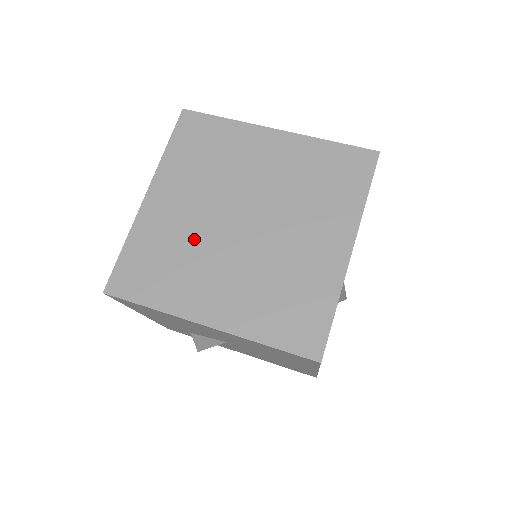
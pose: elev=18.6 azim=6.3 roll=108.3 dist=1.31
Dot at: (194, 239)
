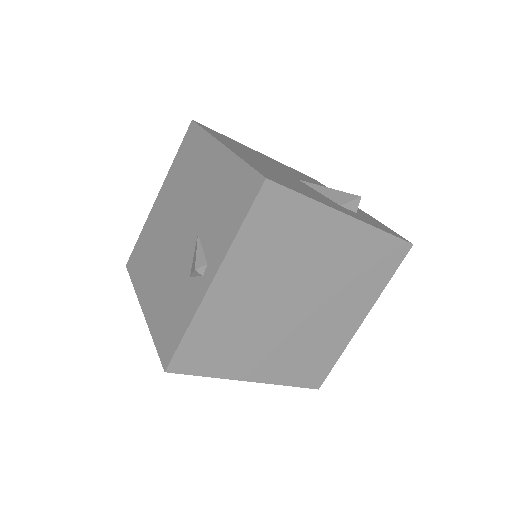
Dot at: (253, 321)
